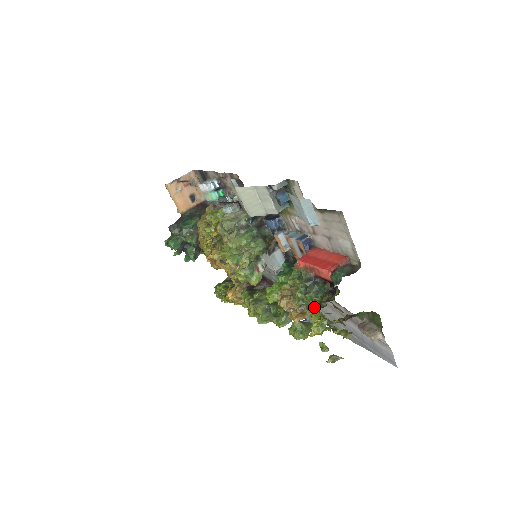
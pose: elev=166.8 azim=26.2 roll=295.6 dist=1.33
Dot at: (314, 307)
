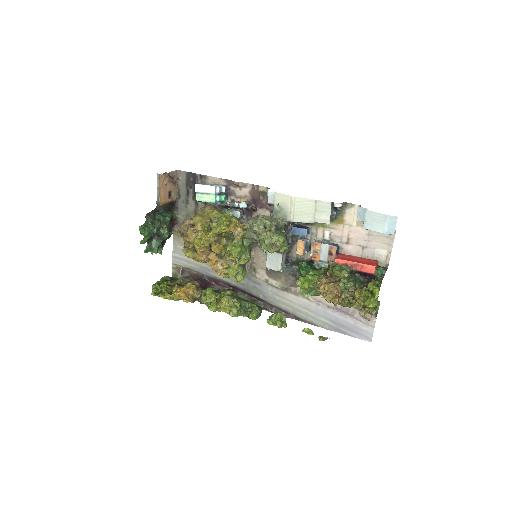
Dot at: (358, 290)
